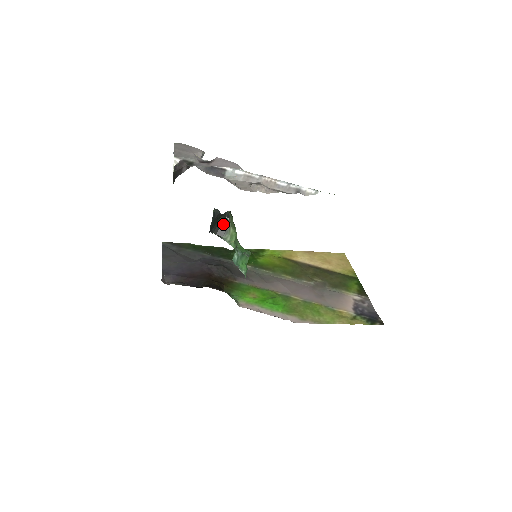
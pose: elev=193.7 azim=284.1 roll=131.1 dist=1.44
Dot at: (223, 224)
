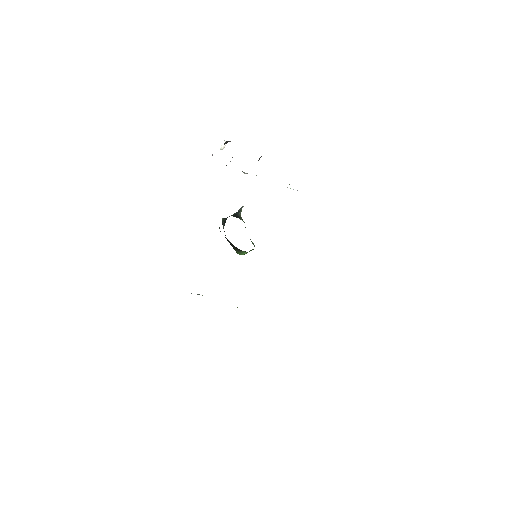
Dot at: (236, 215)
